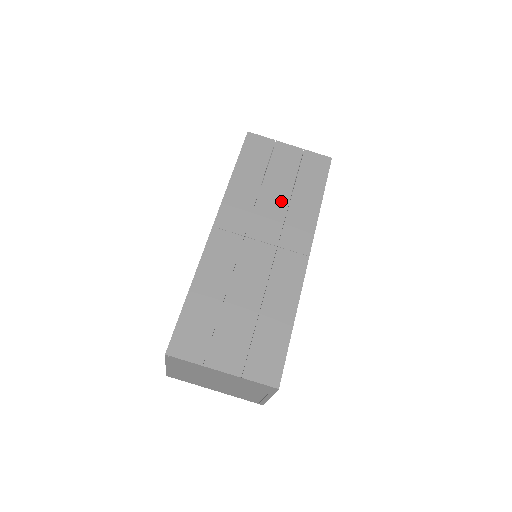
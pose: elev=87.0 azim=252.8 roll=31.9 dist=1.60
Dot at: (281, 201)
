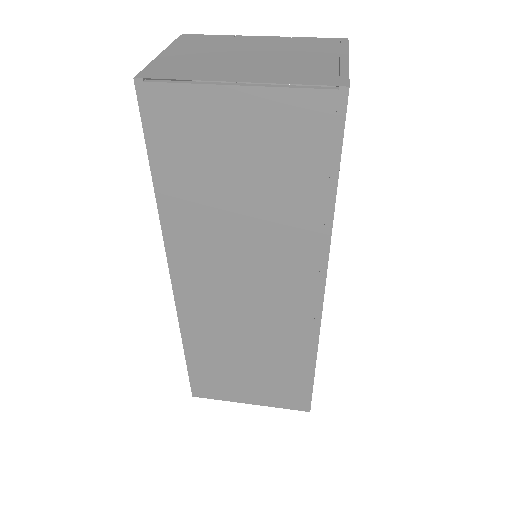
Dot at: occluded
